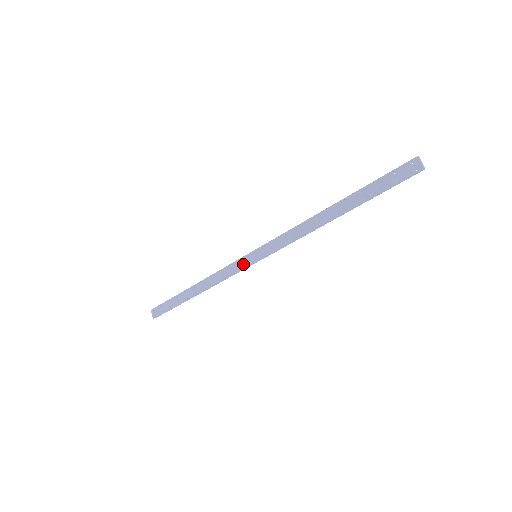
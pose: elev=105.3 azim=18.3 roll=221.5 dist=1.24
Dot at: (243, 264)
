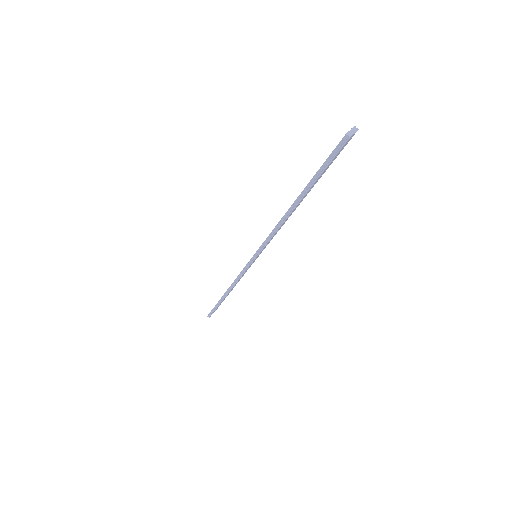
Dot at: occluded
